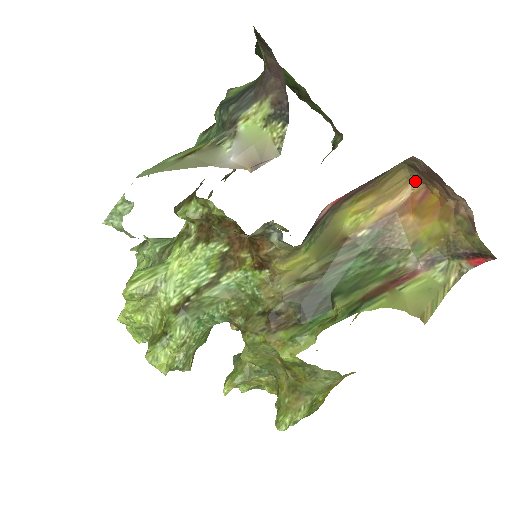
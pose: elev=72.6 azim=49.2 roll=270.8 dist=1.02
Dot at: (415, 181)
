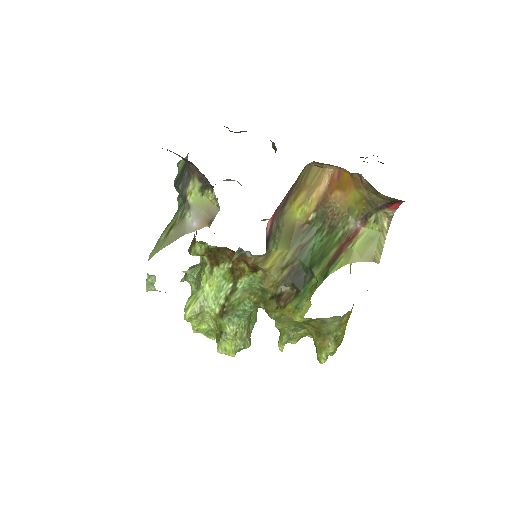
Dot at: (328, 166)
